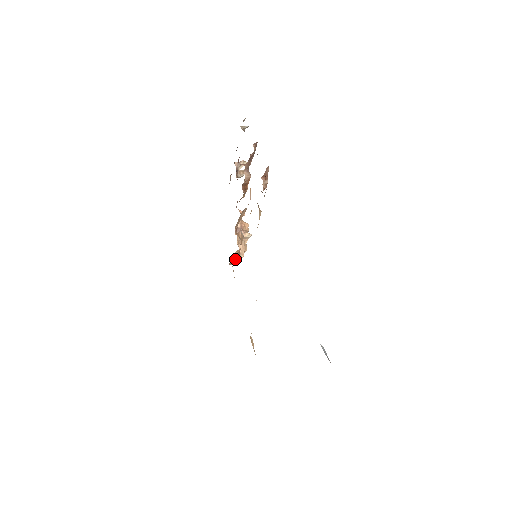
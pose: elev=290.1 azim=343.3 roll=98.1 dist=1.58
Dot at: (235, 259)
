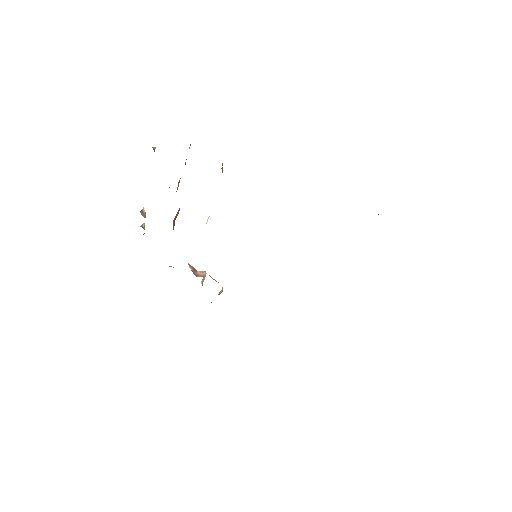
Dot at: occluded
